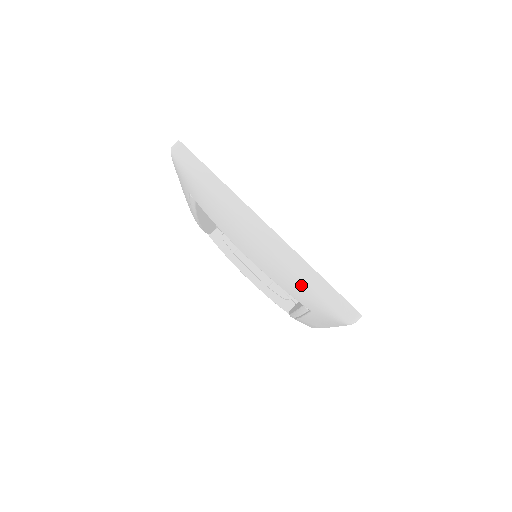
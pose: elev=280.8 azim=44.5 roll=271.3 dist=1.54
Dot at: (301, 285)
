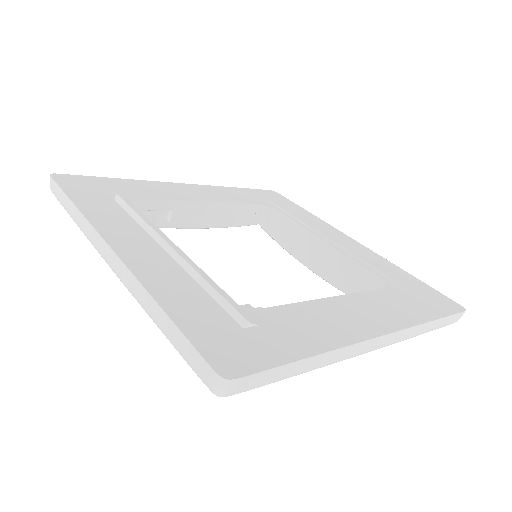
Dot at: occluded
